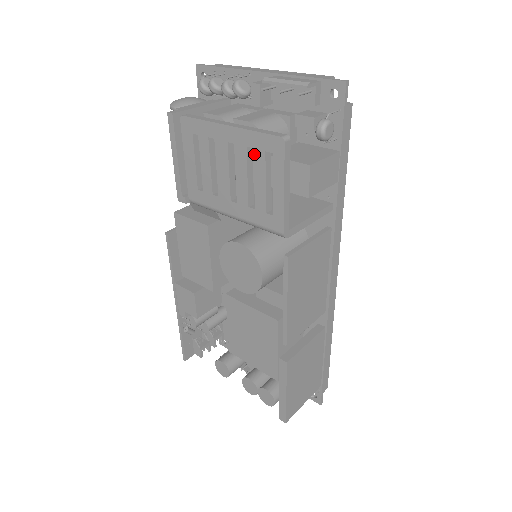
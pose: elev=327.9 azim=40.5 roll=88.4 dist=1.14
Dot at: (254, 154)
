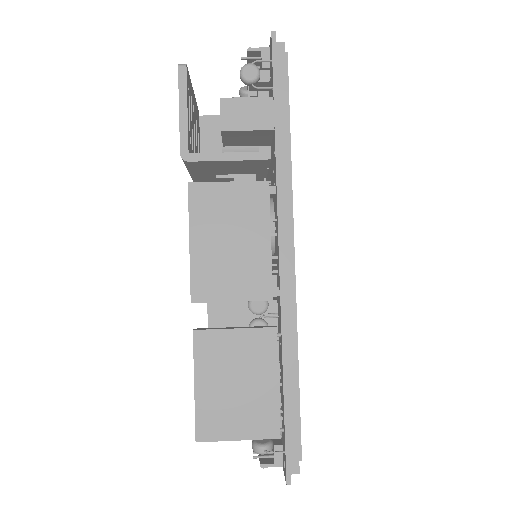
Dot at: occluded
